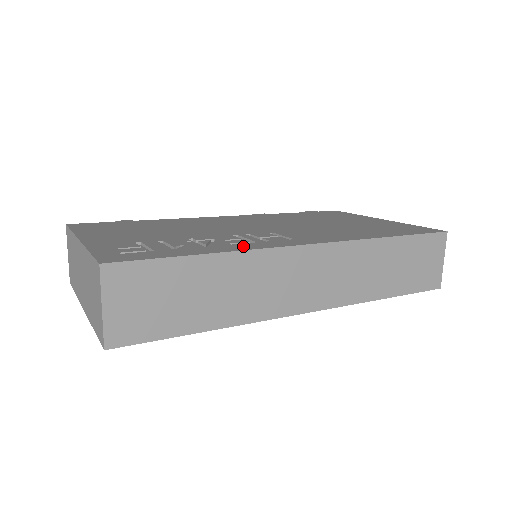
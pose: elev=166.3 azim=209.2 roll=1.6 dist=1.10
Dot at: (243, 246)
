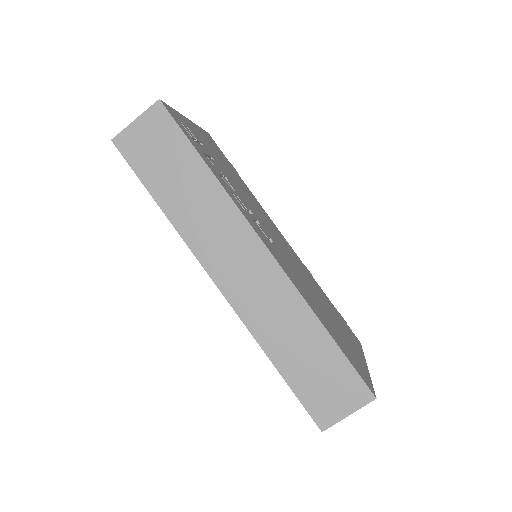
Dot at: (234, 197)
